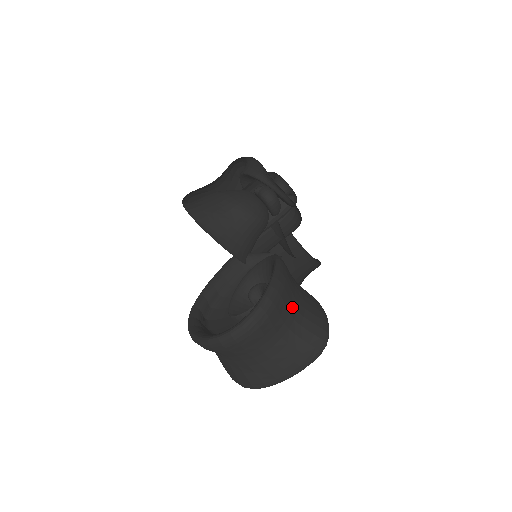
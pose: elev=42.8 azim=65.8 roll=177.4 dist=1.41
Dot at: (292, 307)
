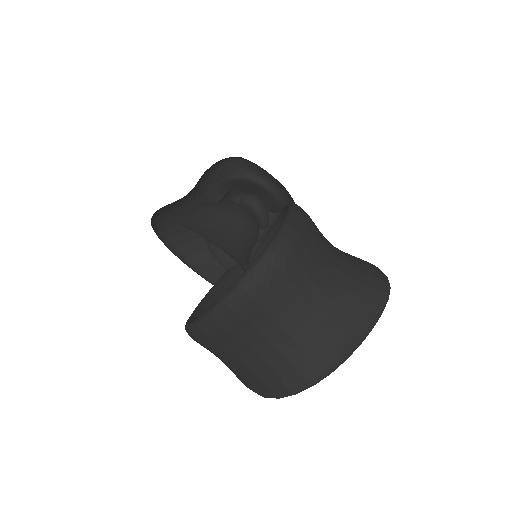
Dot at: (327, 243)
